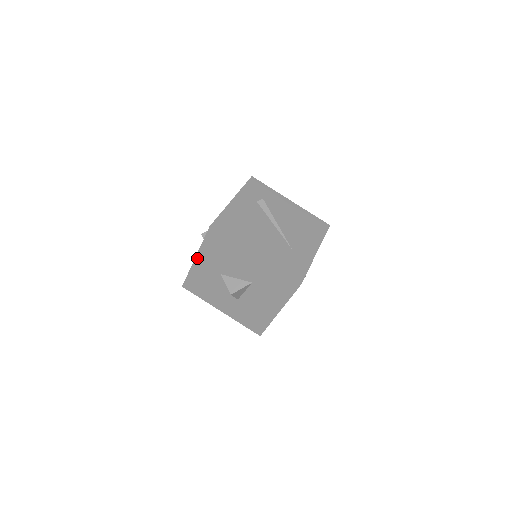
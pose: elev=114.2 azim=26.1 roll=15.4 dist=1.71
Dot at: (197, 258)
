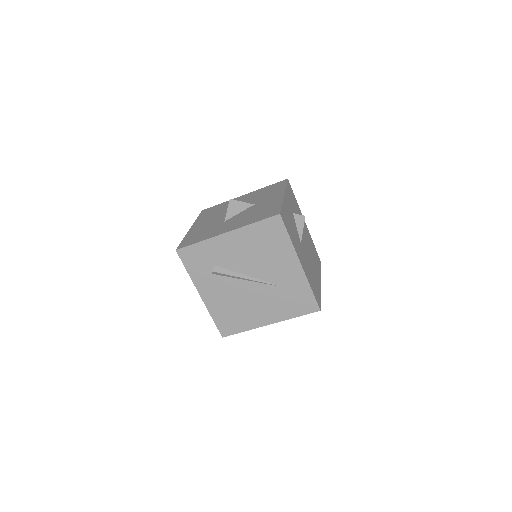
Dot at: occluded
